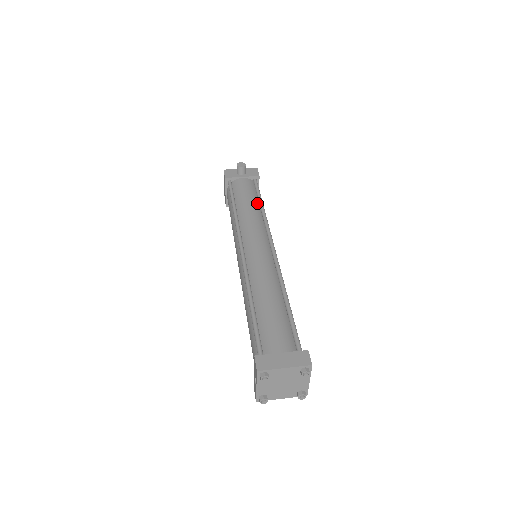
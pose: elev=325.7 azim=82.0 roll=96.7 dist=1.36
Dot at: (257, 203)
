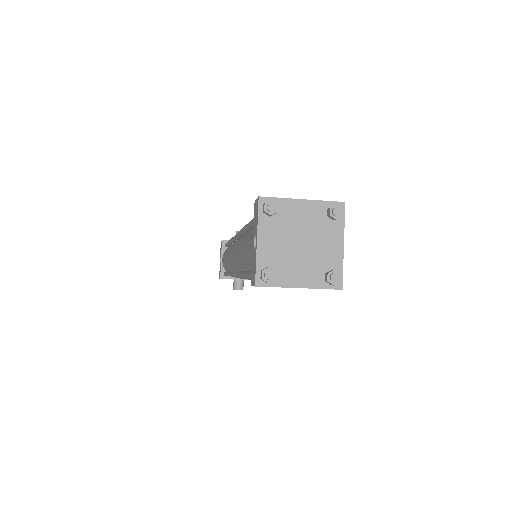
Dot at: occluded
